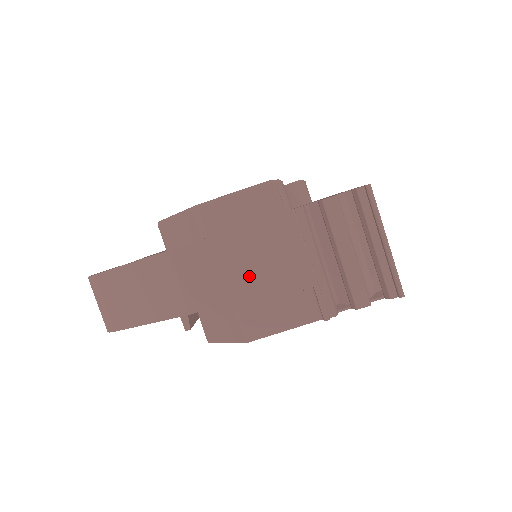
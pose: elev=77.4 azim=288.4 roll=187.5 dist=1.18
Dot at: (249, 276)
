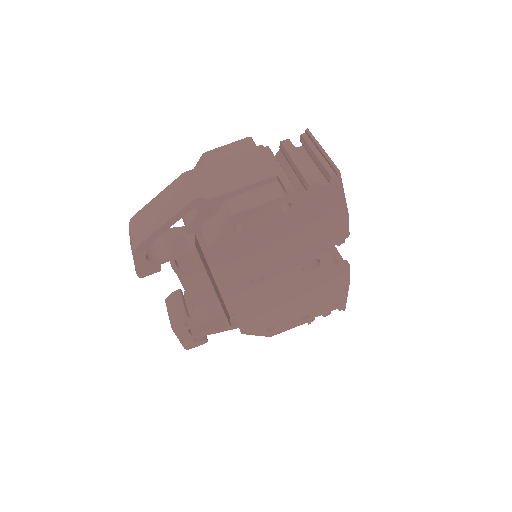
Dot at: (234, 176)
